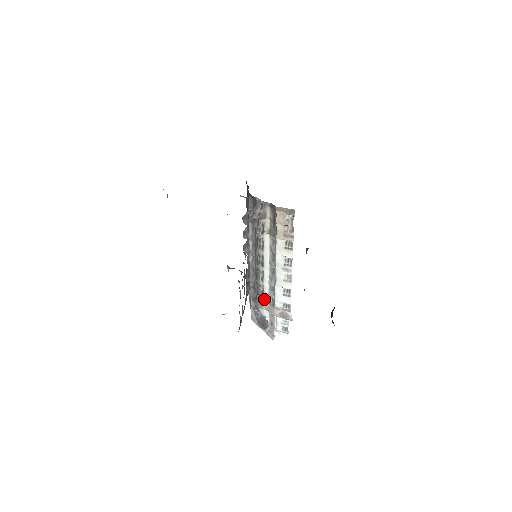
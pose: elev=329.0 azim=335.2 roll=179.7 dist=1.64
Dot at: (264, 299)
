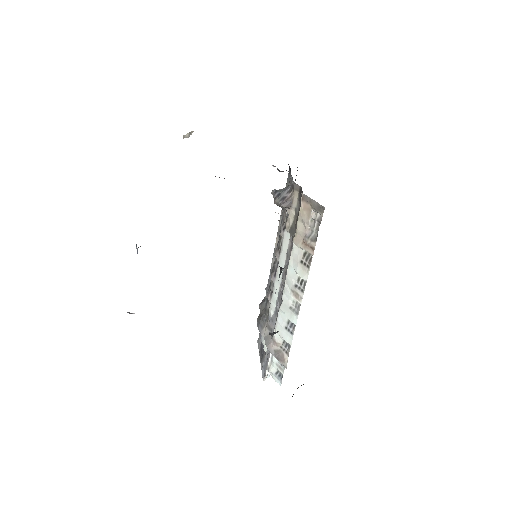
Dot at: (267, 322)
